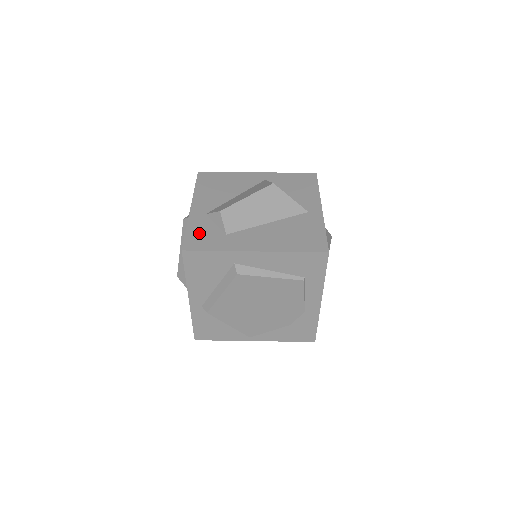
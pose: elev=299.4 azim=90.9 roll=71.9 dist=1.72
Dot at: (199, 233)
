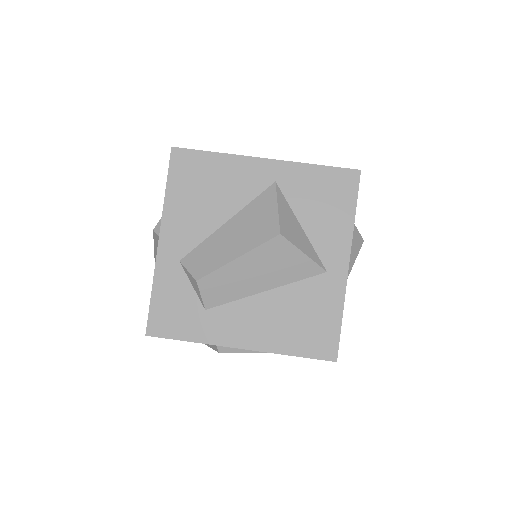
Dot at: (169, 303)
